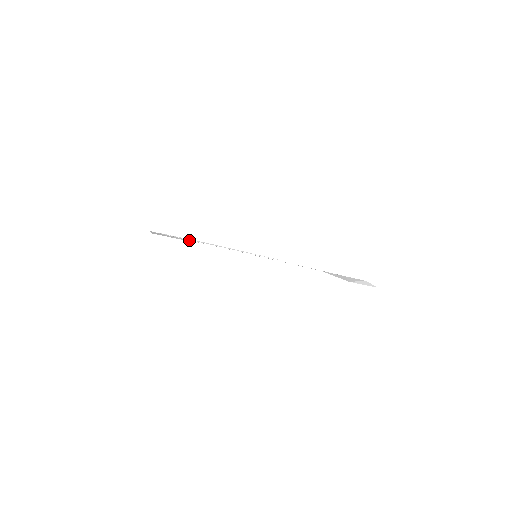
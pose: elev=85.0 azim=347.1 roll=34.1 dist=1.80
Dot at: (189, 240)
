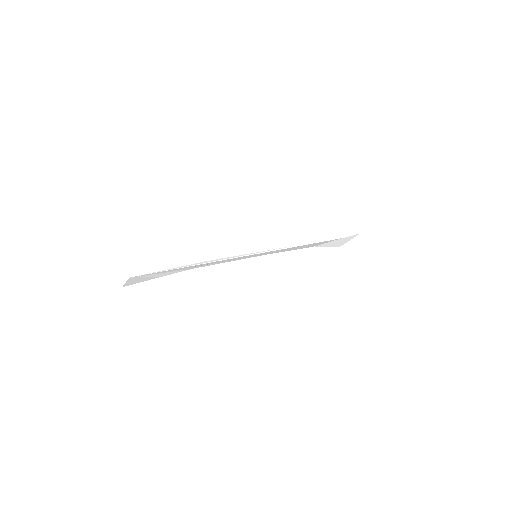
Dot at: (177, 271)
